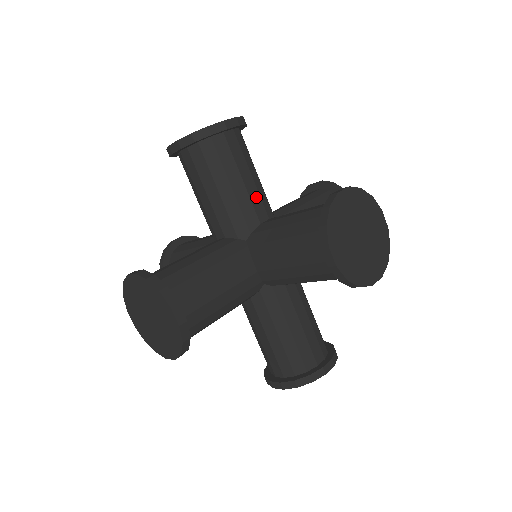
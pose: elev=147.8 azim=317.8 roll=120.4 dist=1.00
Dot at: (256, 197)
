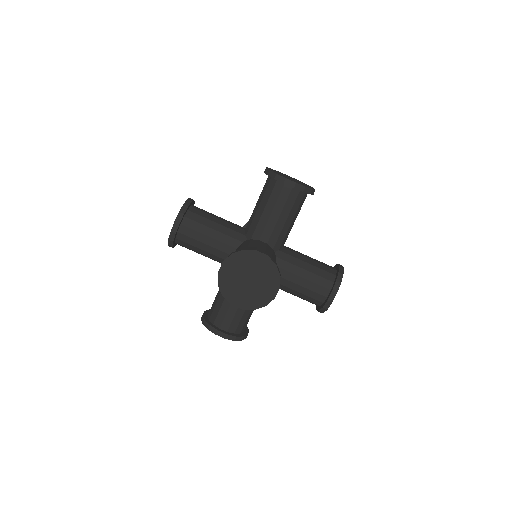
Dot at: (231, 223)
